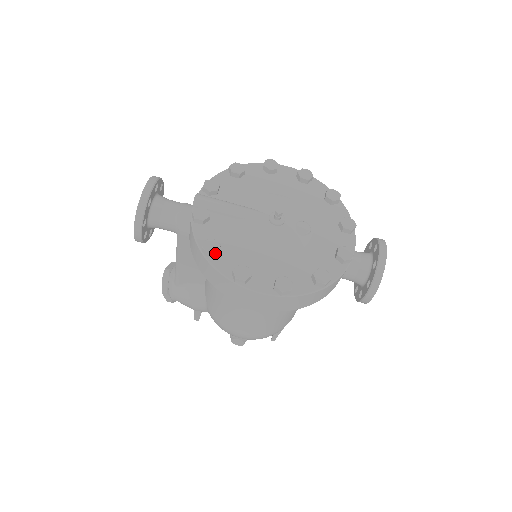
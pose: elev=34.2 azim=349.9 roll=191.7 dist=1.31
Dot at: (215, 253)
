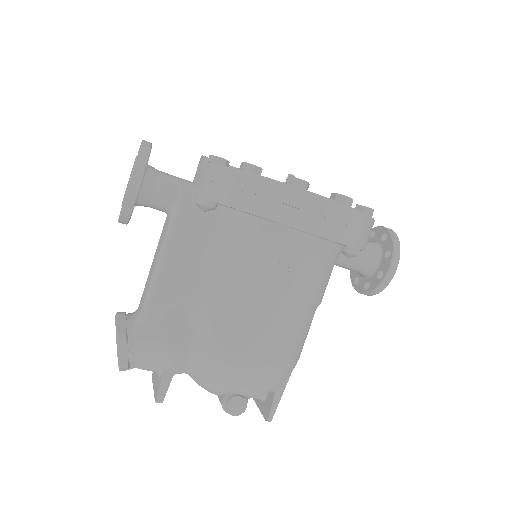
Dot at: (259, 169)
